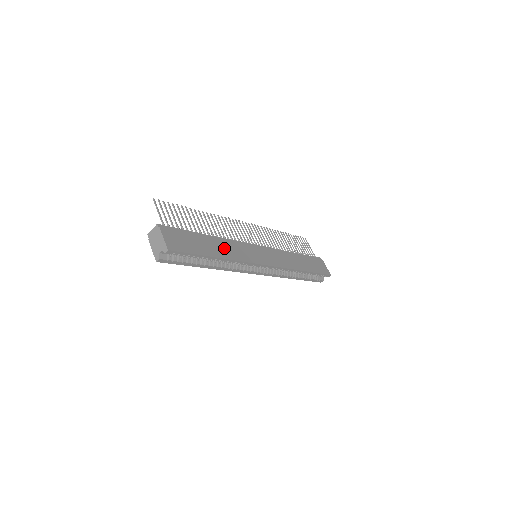
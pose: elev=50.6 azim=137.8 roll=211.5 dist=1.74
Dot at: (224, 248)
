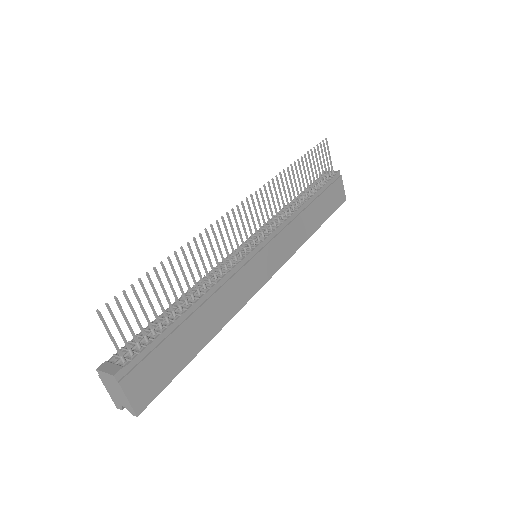
Dot at: (215, 311)
